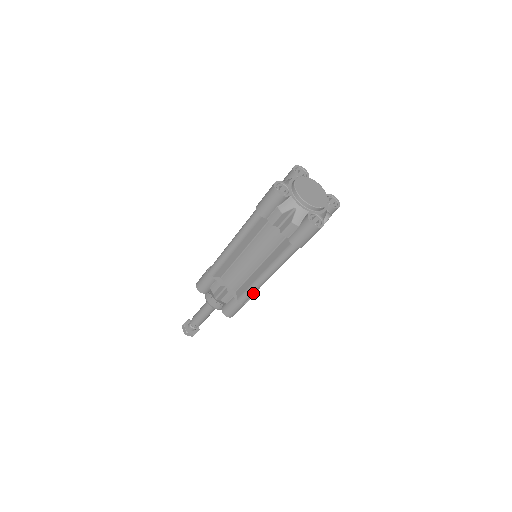
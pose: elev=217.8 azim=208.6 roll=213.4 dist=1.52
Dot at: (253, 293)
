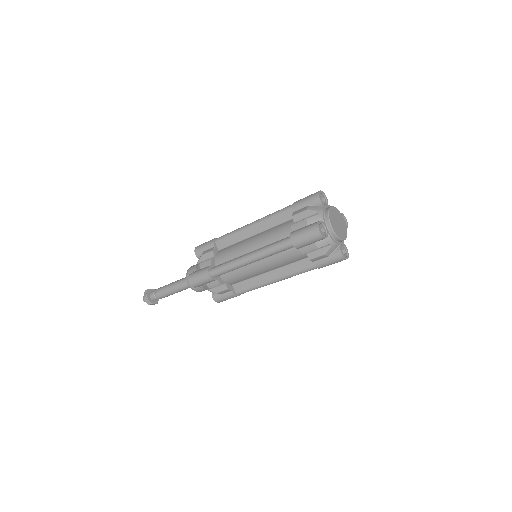
Dot at: (254, 289)
